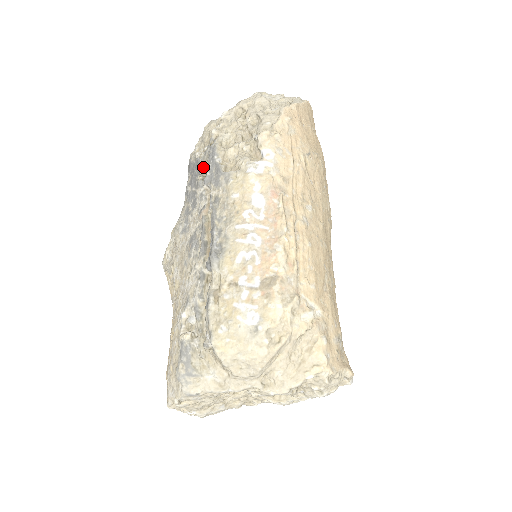
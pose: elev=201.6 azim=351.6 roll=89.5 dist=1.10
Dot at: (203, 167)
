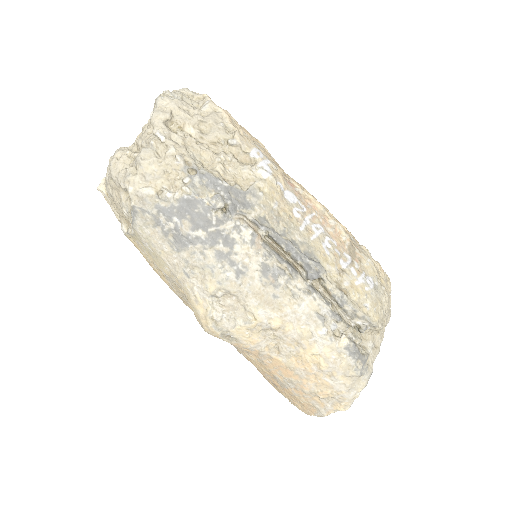
Dot at: (217, 199)
